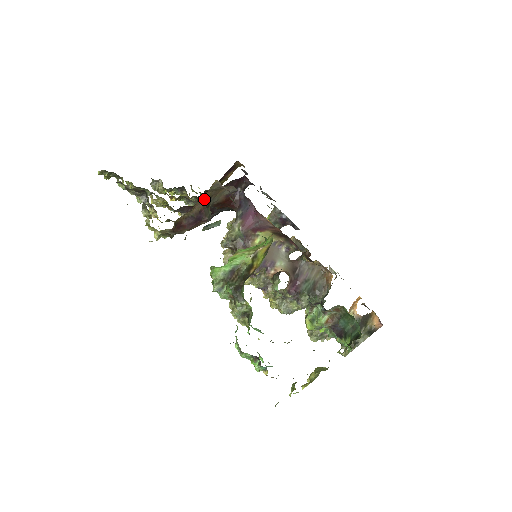
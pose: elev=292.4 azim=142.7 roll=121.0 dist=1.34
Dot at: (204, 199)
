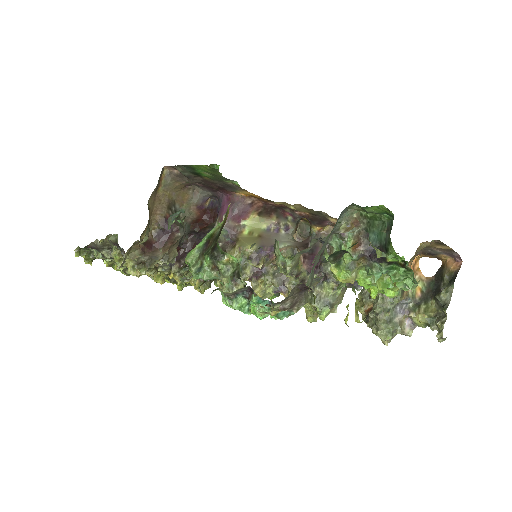
Dot at: (164, 202)
